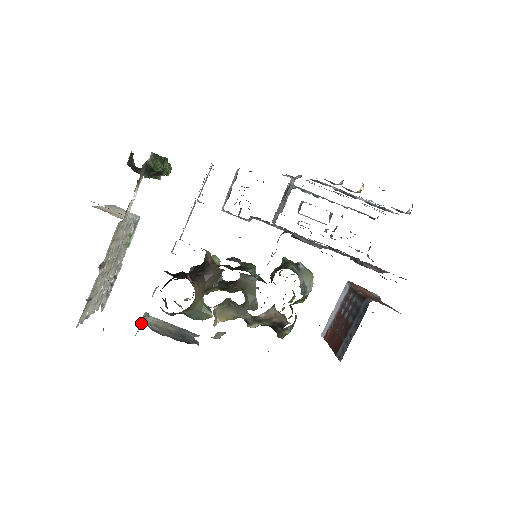
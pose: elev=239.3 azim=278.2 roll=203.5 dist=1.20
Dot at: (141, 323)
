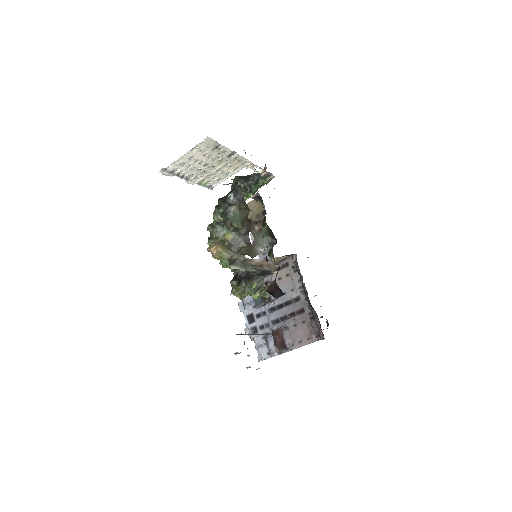
Dot at: occluded
